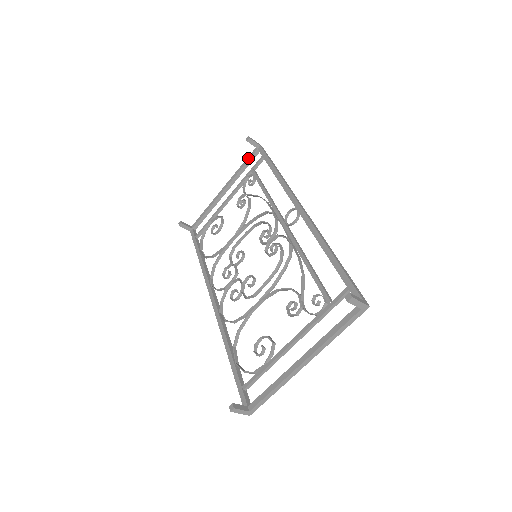
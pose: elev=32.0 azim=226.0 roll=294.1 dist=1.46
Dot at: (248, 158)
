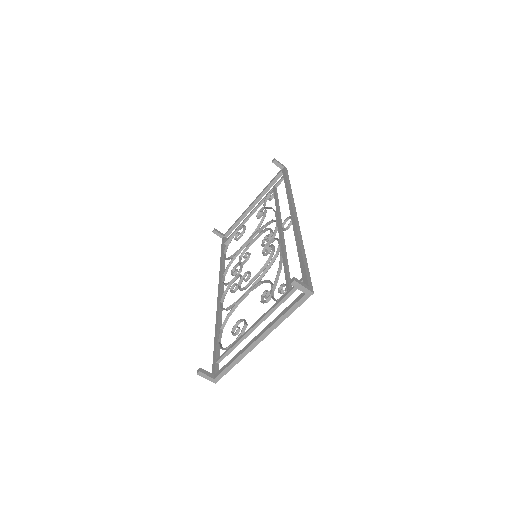
Dot at: (274, 178)
